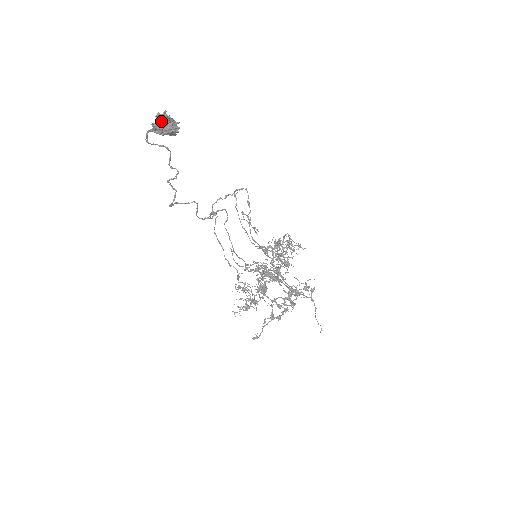
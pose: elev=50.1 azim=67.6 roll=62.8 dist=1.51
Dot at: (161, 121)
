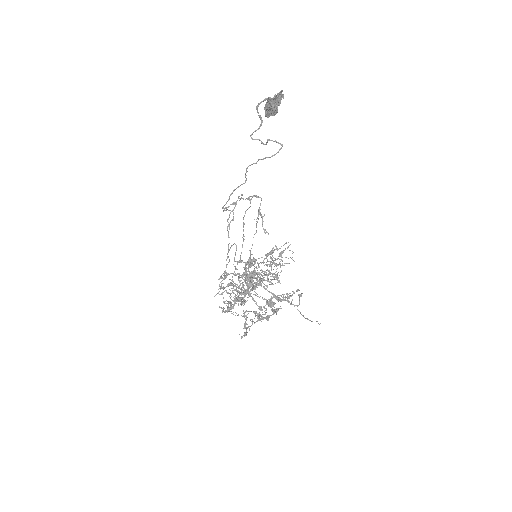
Dot at: (276, 98)
